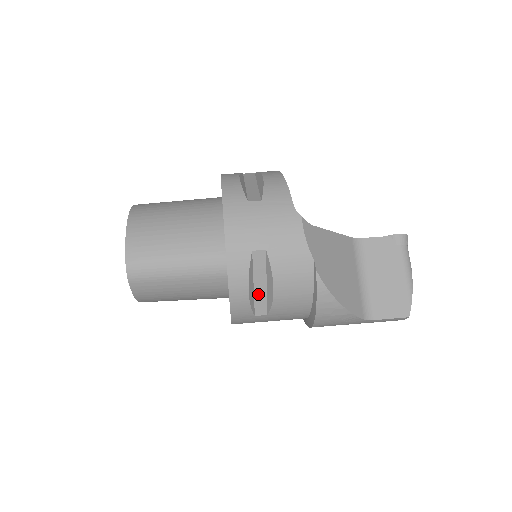
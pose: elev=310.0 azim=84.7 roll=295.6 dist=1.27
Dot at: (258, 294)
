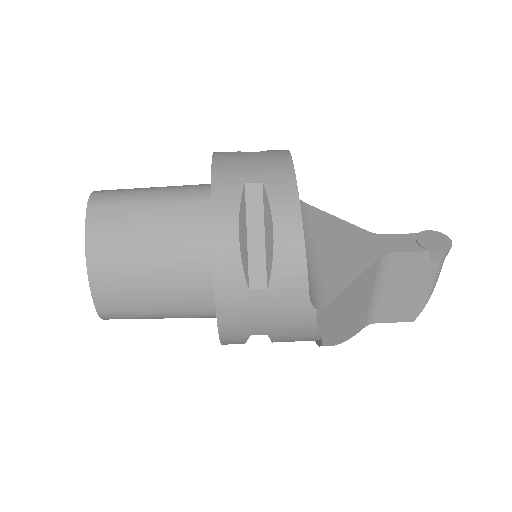
Dot at: occluded
